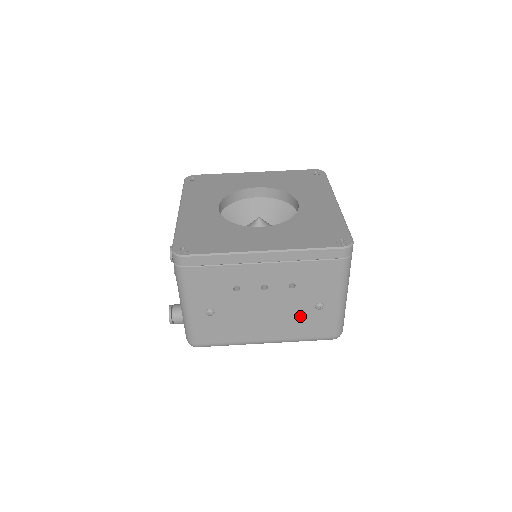
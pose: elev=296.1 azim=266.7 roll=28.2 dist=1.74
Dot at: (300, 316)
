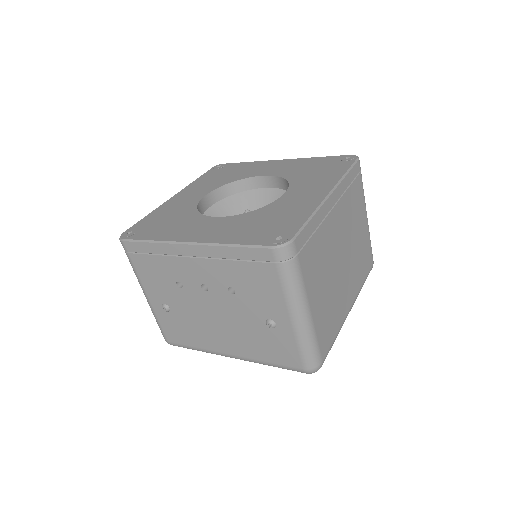
Dot at: (254, 332)
